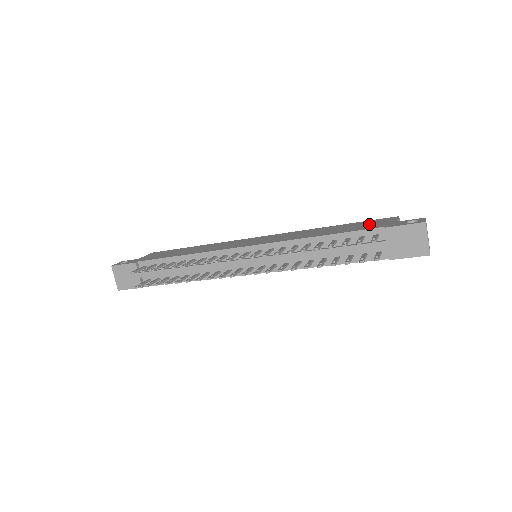
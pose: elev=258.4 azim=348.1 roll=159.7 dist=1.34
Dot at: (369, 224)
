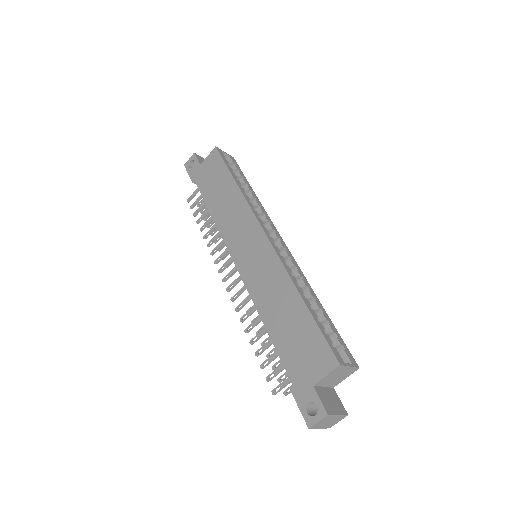
Dot at: (303, 352)
